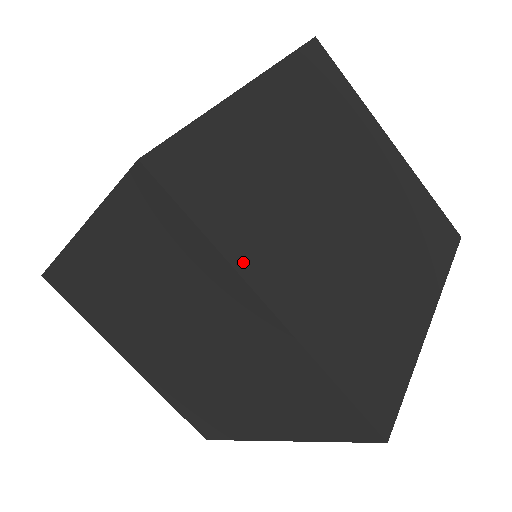
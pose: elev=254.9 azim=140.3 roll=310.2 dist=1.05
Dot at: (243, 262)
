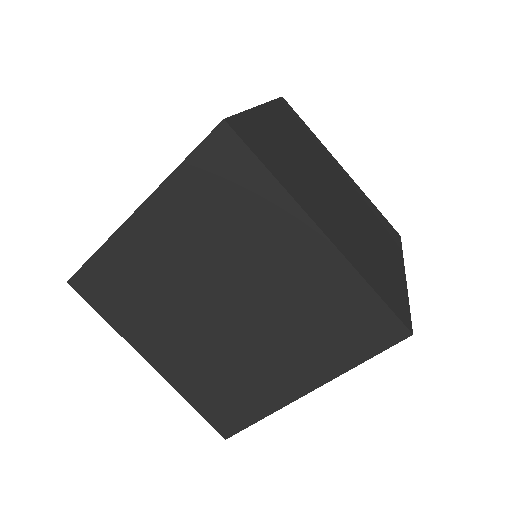
Dot at: (296, 196)
